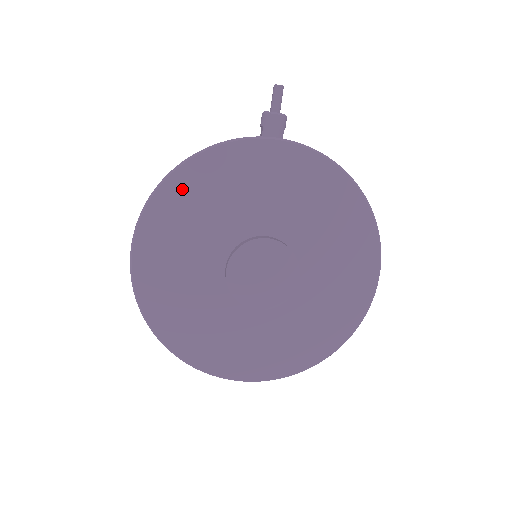
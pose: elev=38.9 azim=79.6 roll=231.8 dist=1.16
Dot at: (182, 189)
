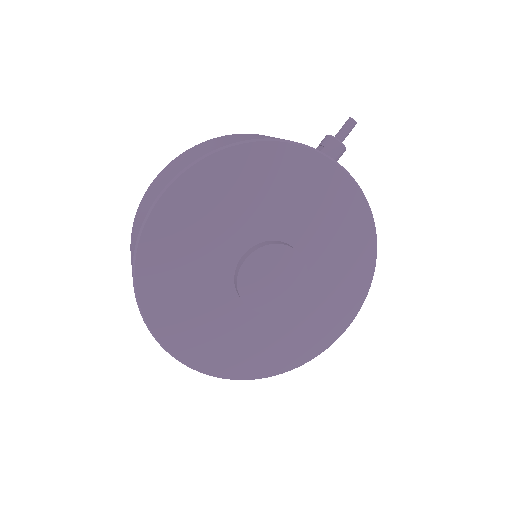
Dot at: (242, 163)
